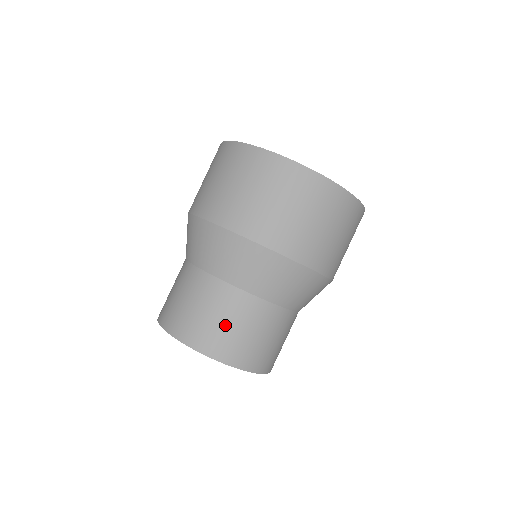
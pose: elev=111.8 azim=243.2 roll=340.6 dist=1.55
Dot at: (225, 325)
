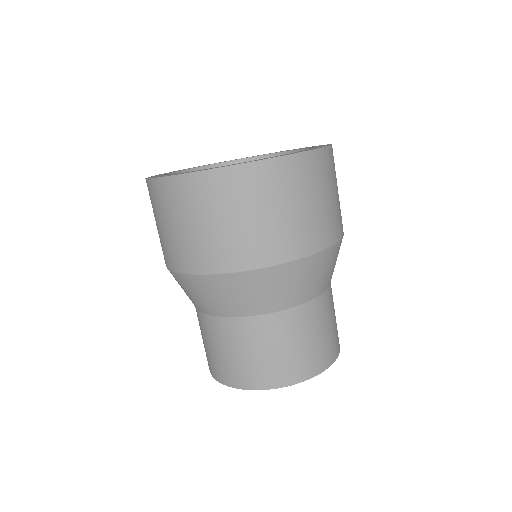
Dot at: (300, 346)
